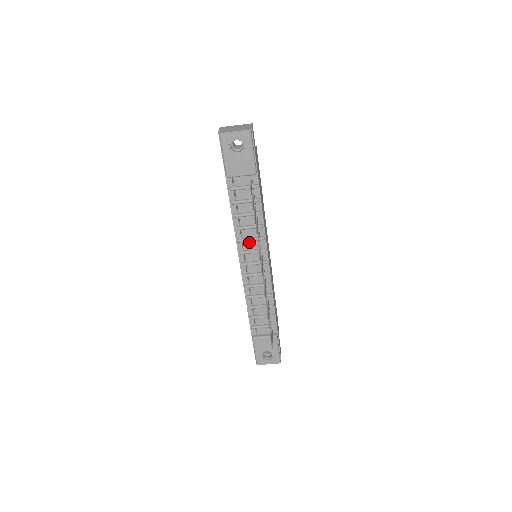
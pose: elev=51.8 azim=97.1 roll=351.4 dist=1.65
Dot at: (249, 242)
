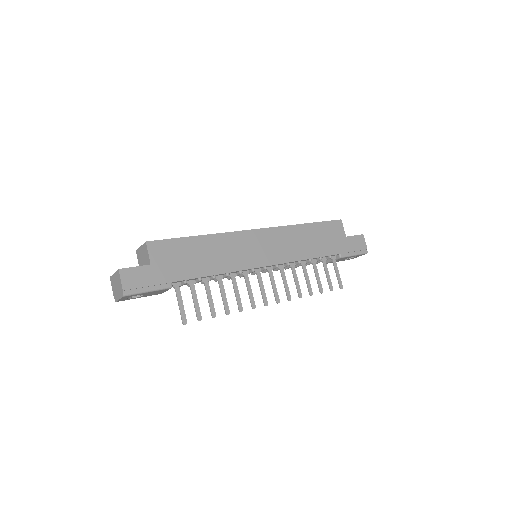
Dot at: occluded
